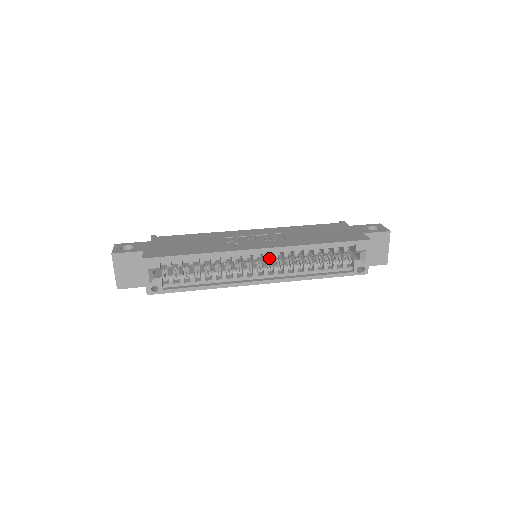
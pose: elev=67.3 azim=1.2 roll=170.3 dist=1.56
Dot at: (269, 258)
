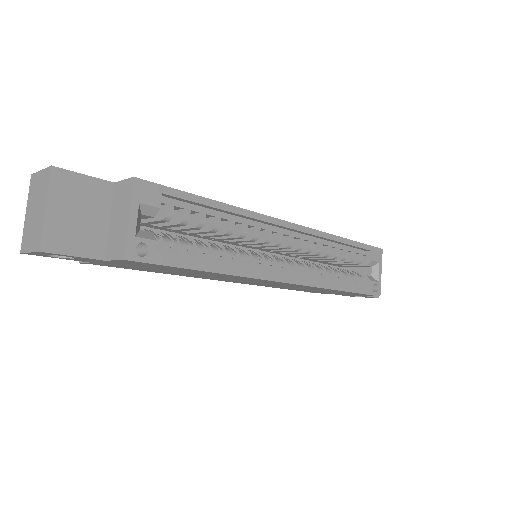
Dot at: occluded
